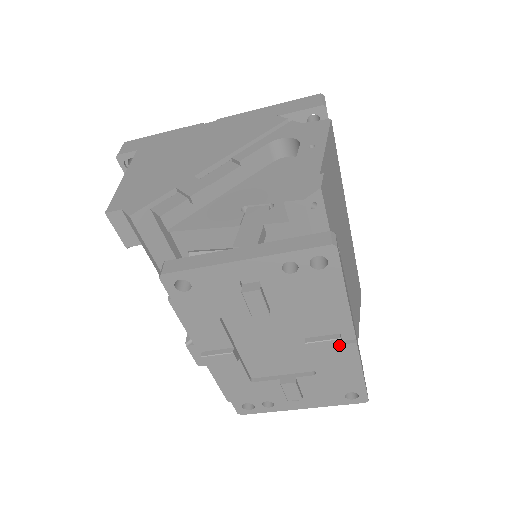
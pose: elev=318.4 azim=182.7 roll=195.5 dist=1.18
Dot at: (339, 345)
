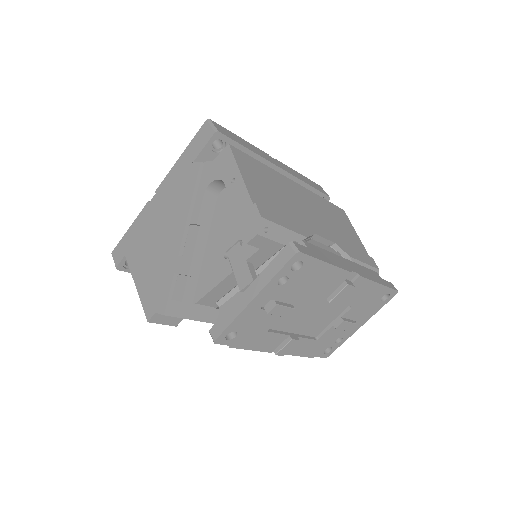
Dot at: (350, 287)
